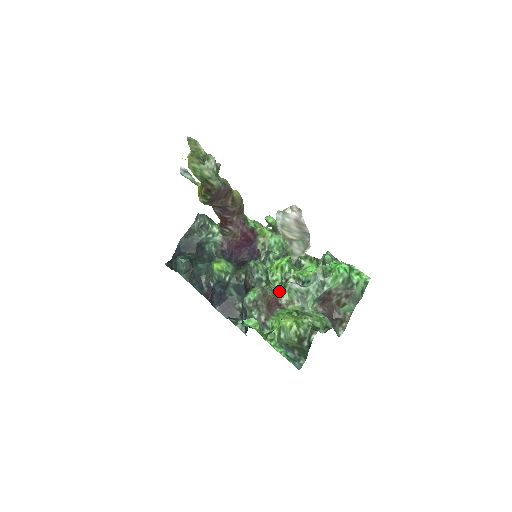
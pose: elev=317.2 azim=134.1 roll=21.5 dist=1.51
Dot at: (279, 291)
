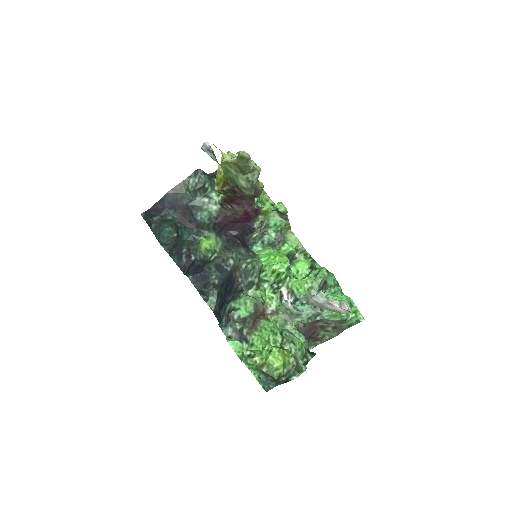
Dot at: (267, 297)
